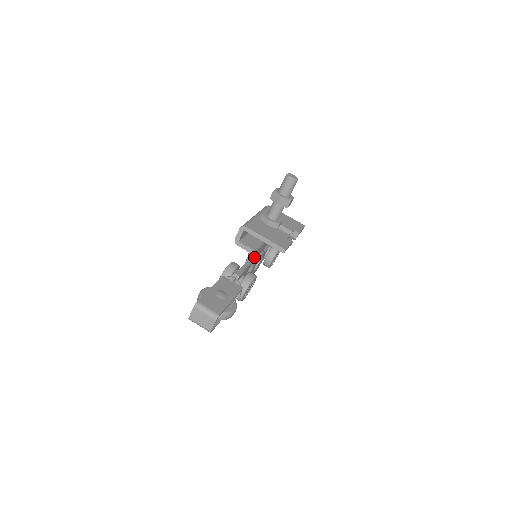
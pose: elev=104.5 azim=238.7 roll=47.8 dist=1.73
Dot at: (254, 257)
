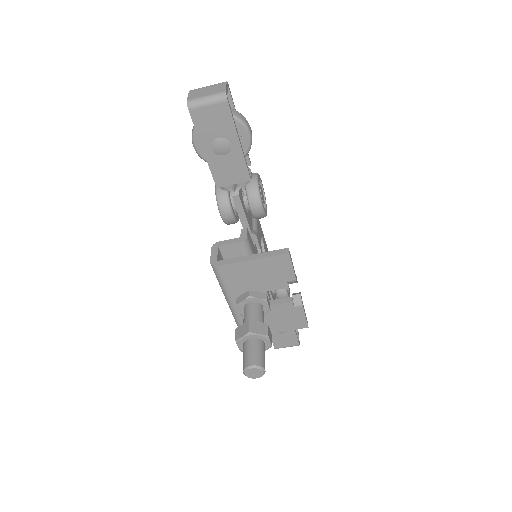
Dot at: occluded
